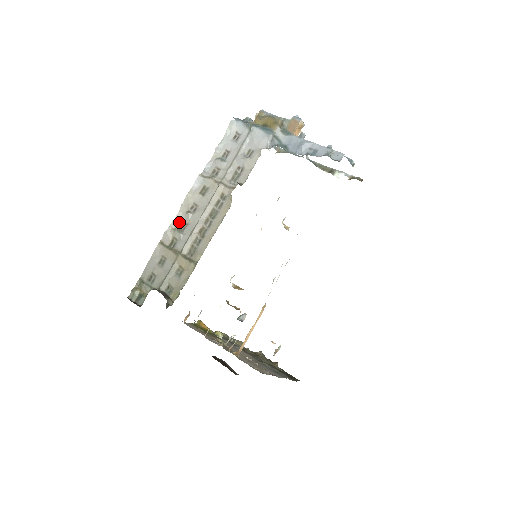
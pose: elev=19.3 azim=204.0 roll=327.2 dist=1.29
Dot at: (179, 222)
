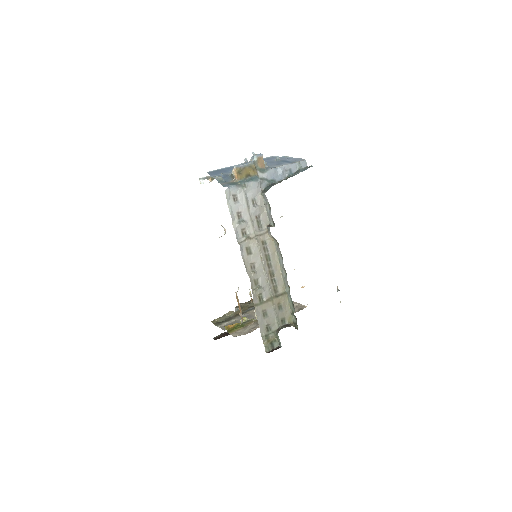
Dot at: (253, 283)
